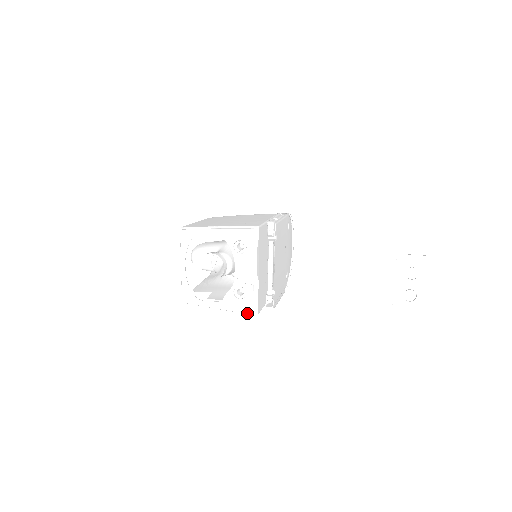
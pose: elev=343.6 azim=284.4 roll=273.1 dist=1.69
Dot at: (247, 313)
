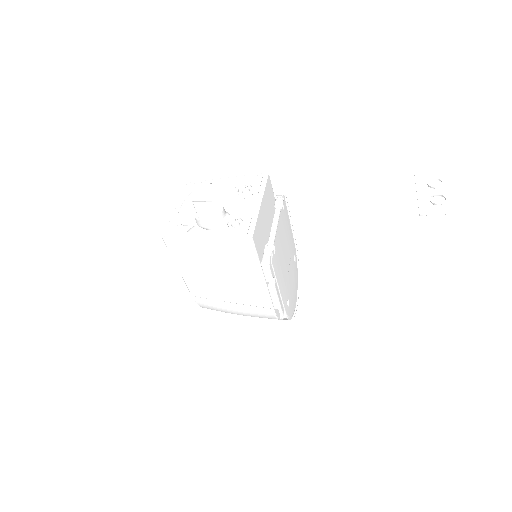
Dot at: (239, 238)
